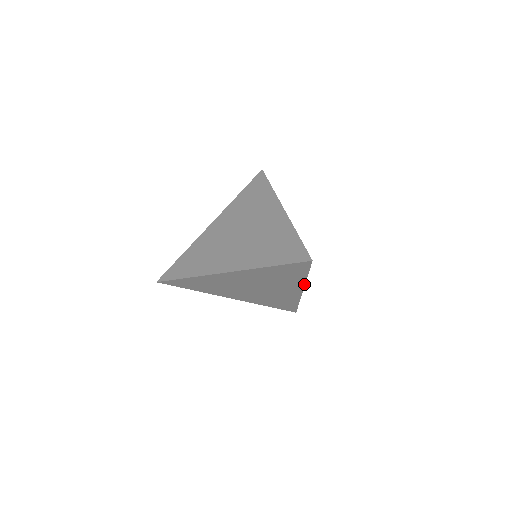
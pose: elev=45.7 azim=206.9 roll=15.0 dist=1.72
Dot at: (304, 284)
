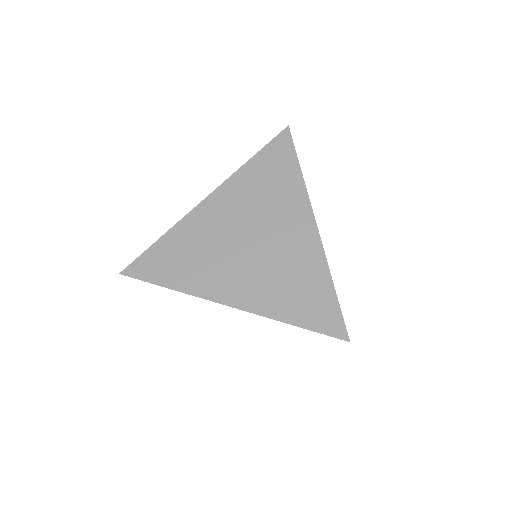
Dot at: occluded
